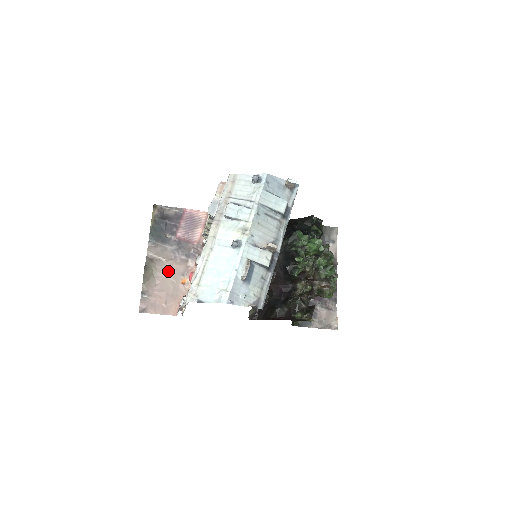
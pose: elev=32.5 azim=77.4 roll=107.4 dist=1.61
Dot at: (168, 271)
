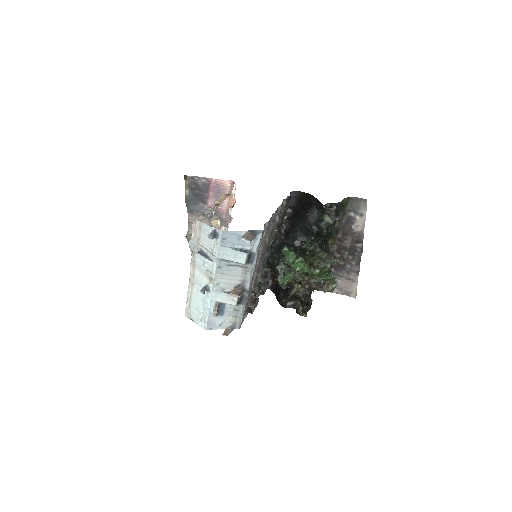
Dot at: occluded
